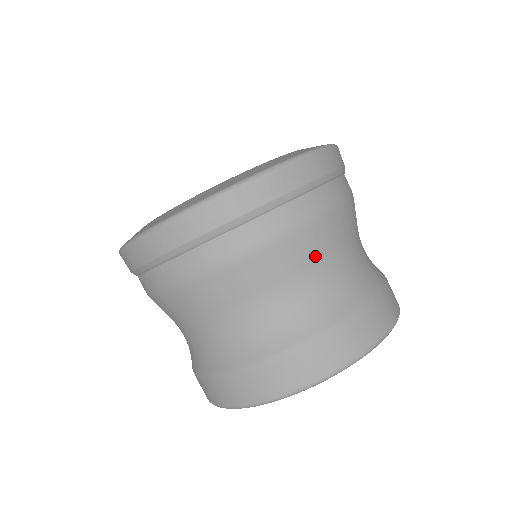
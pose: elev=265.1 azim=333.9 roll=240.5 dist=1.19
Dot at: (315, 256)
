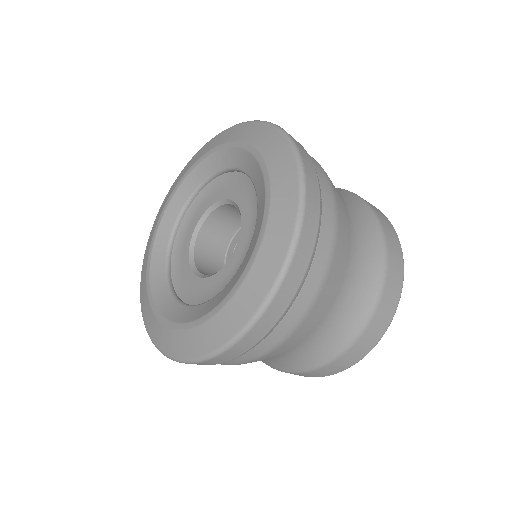
Dot at: occluded
